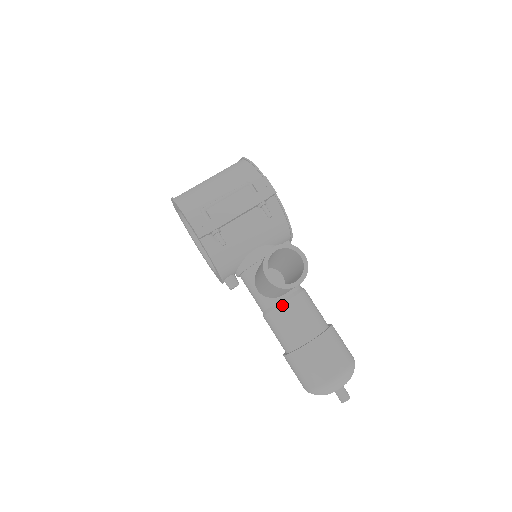
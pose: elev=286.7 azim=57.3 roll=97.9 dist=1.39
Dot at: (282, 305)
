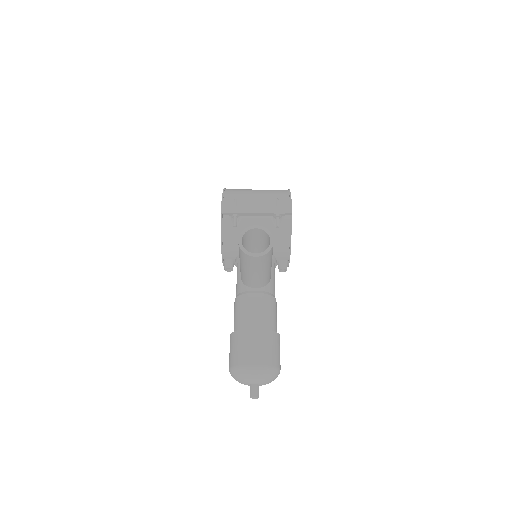
Dot at: (250, 294)
